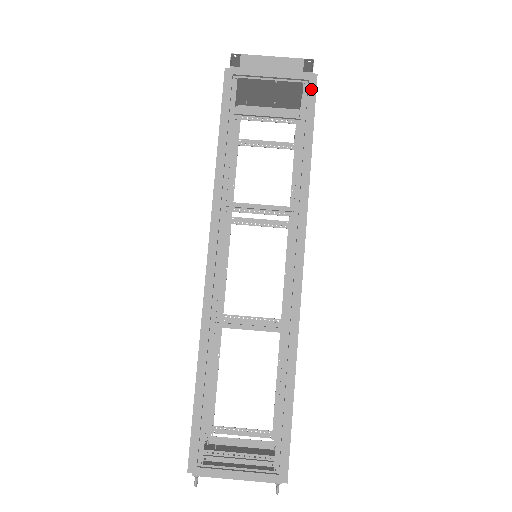
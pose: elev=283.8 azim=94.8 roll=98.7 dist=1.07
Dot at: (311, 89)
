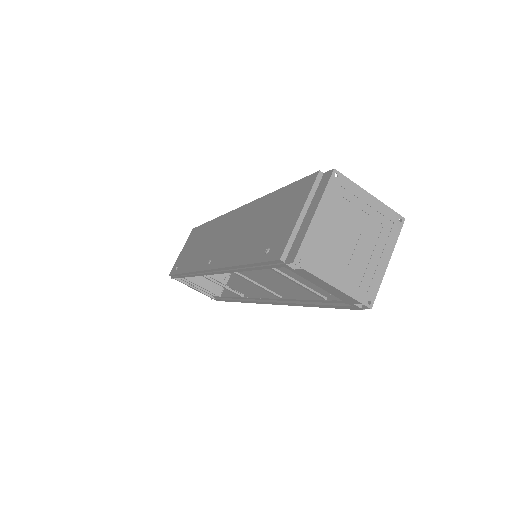
Dot at: (349, 308)
